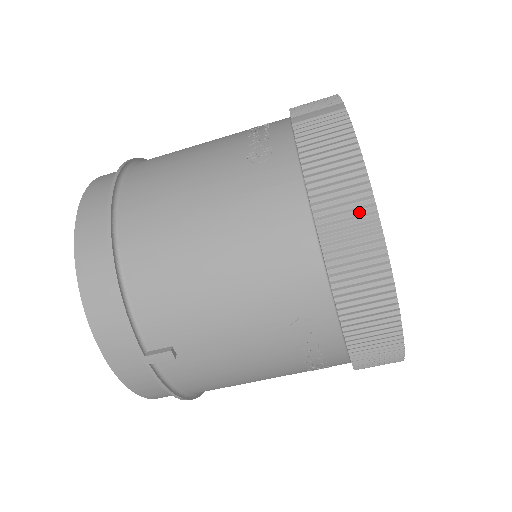
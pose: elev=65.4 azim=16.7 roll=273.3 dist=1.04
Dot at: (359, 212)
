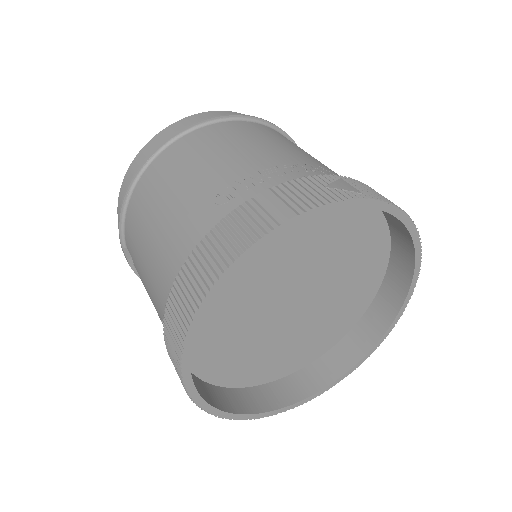
Dot at: (189, 303)
